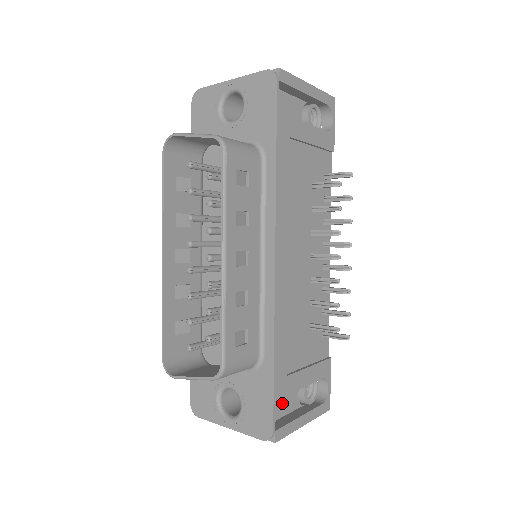
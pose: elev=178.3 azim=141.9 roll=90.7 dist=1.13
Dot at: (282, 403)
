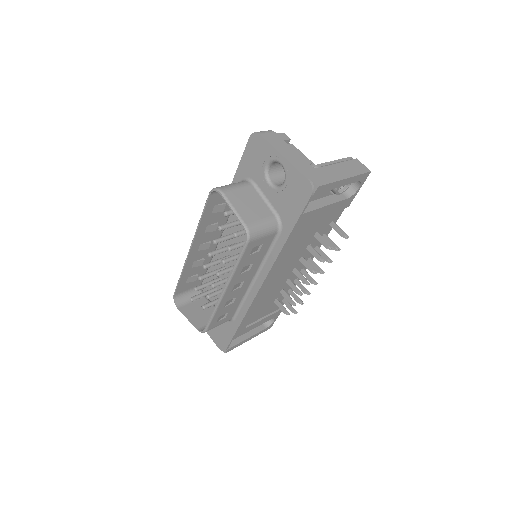
Dot at: occluded
